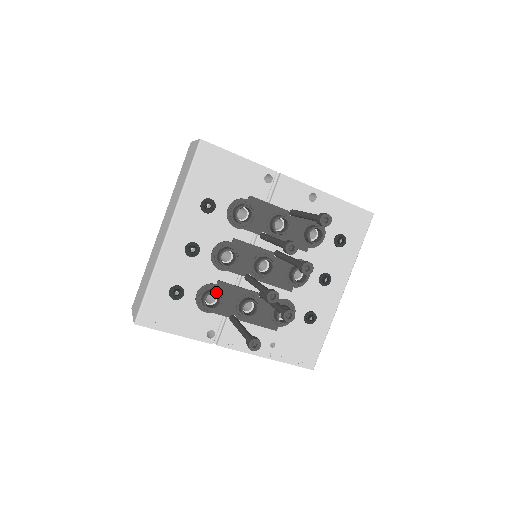
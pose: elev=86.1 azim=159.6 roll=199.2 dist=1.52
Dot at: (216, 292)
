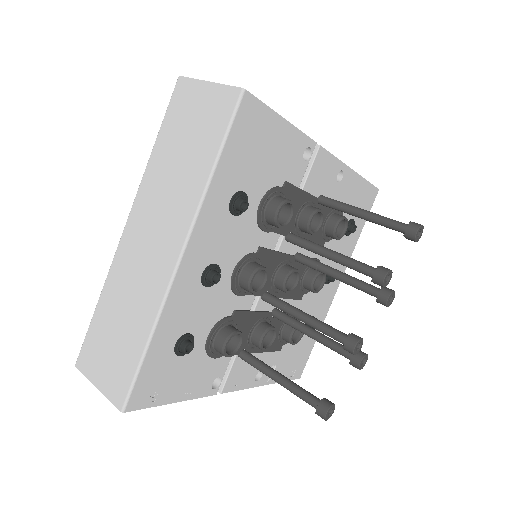
Dot at: (239, 331)
